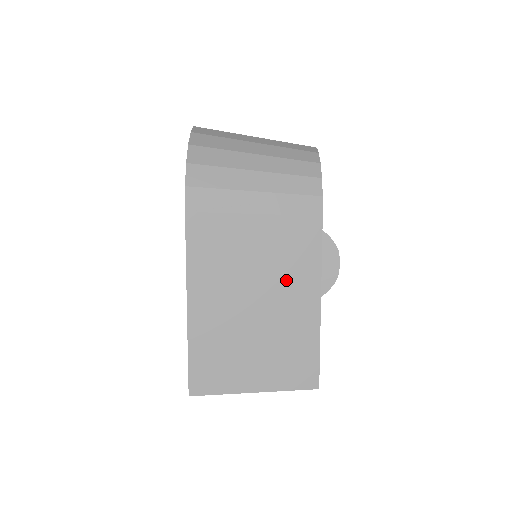
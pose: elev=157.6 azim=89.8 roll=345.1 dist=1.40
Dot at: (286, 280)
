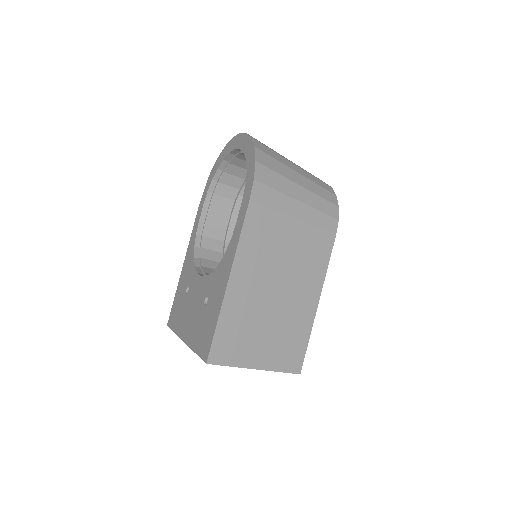
Dot at: (302, 278)
